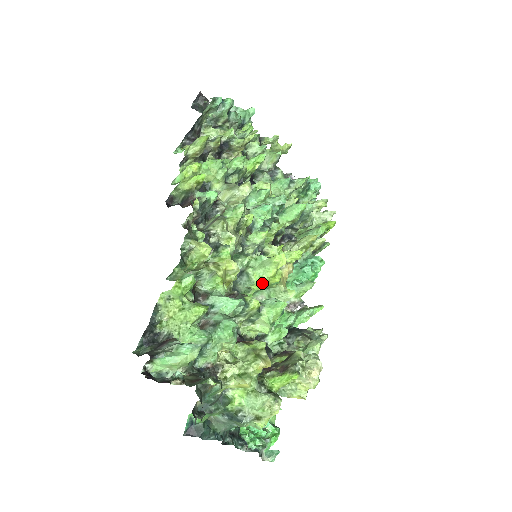
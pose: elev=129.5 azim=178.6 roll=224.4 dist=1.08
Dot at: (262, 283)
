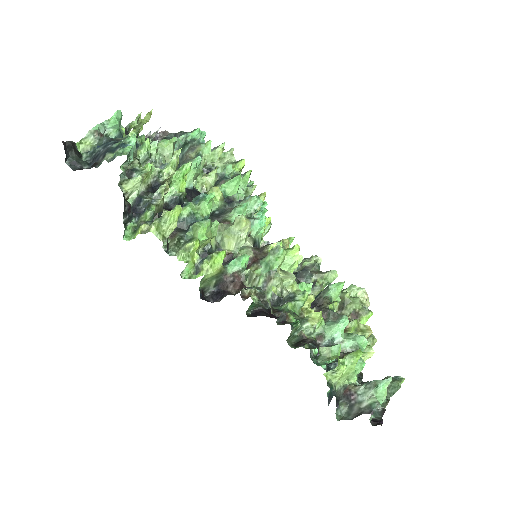
Dot at: occluded
